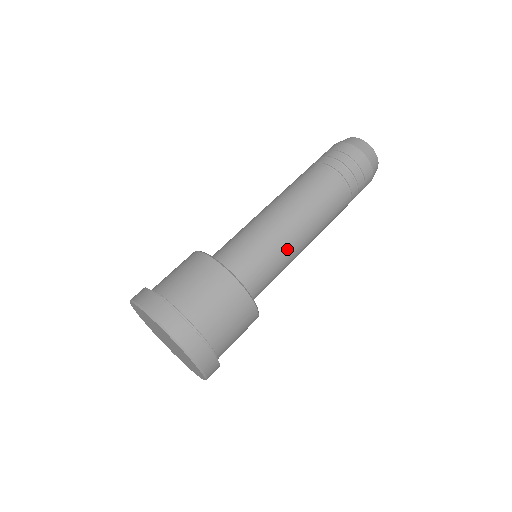
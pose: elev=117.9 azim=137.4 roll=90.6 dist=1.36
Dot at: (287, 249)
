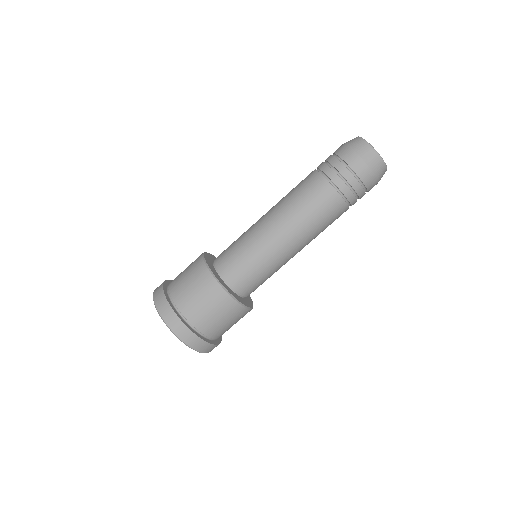
Dot at: (274, 256)
